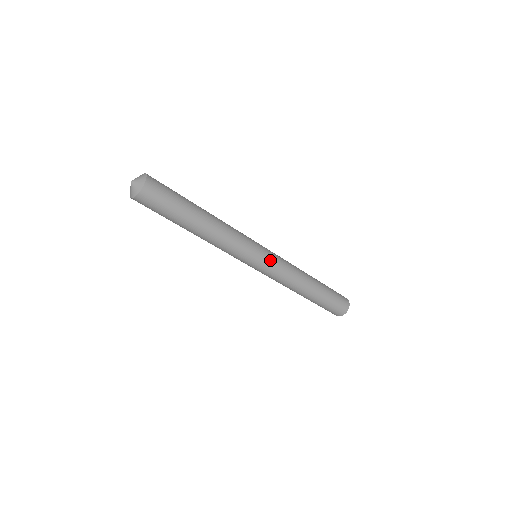
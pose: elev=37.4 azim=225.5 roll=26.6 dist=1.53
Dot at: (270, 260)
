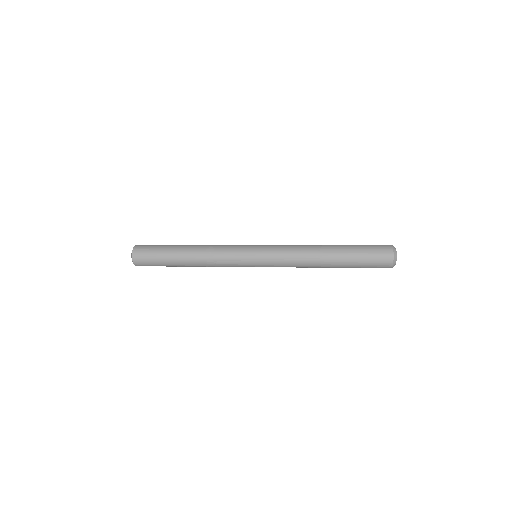
Dot at: (263, 252)
